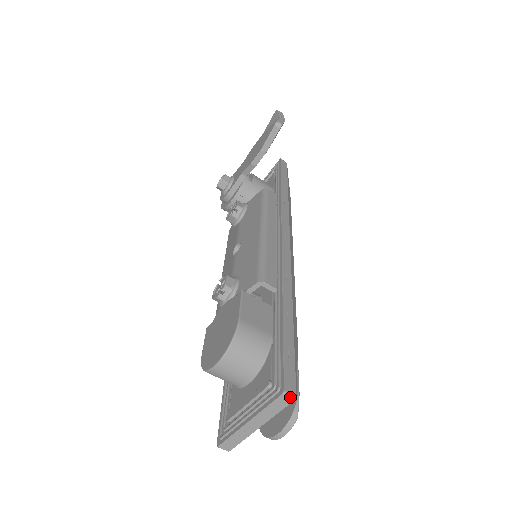
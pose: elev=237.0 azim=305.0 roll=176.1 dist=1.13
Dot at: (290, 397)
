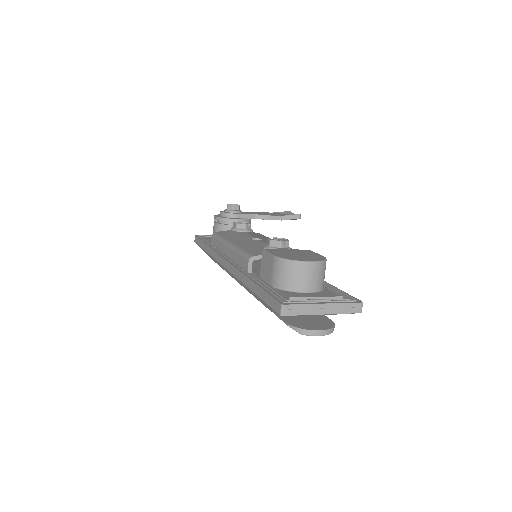
Dot at: occluded
